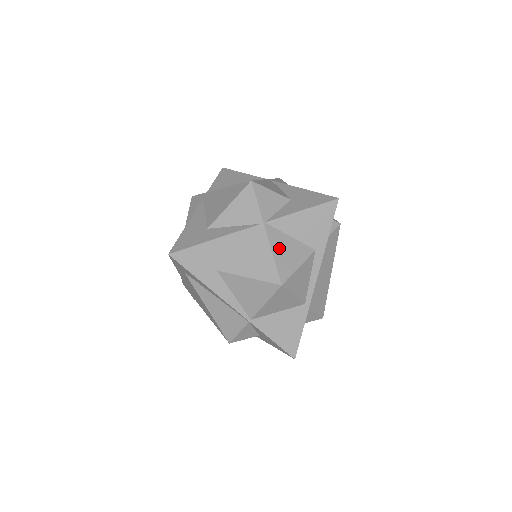
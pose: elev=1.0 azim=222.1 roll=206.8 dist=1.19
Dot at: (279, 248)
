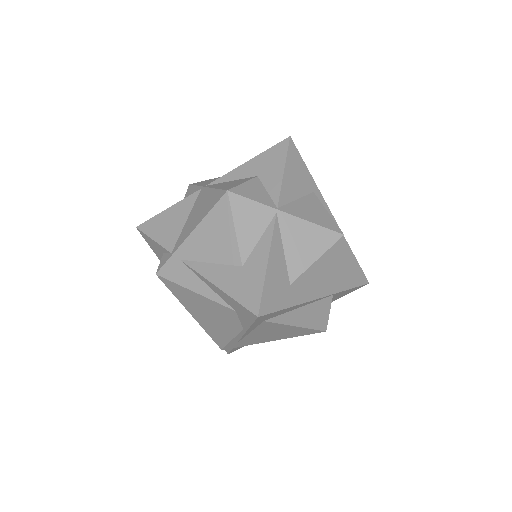
Dot at: (307, 215)
